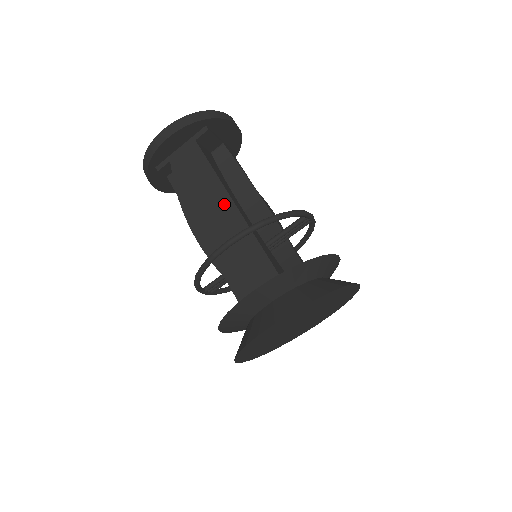
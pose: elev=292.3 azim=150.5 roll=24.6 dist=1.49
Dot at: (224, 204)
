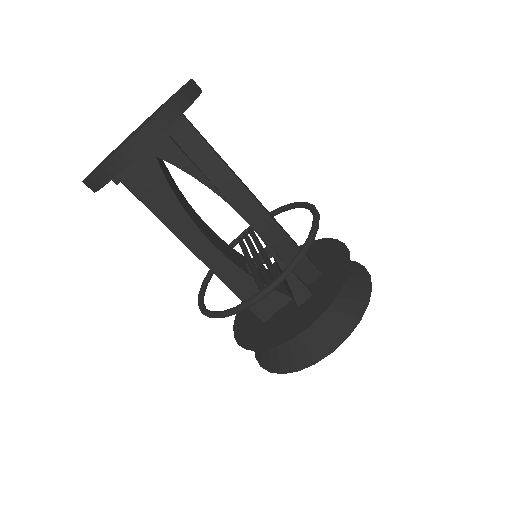
Dot at: occluded
